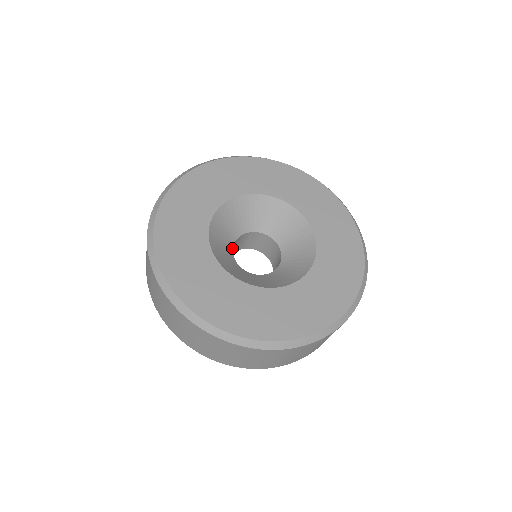
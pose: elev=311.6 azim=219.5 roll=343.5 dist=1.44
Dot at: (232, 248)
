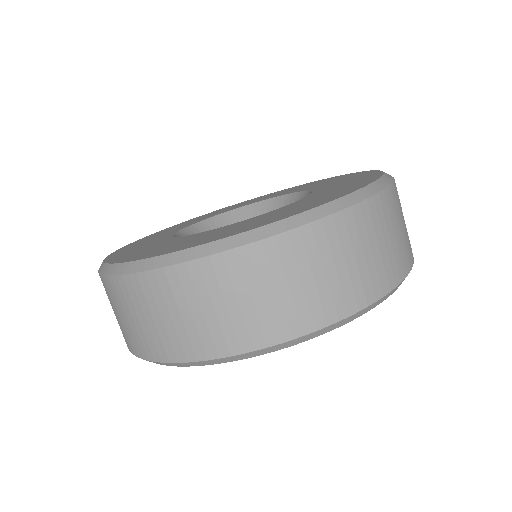
Dot at: occluded
